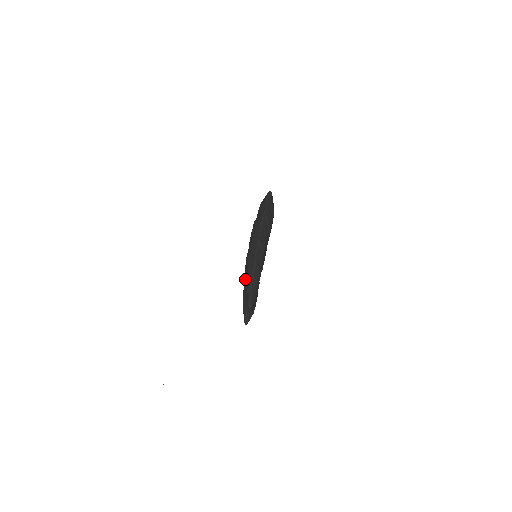
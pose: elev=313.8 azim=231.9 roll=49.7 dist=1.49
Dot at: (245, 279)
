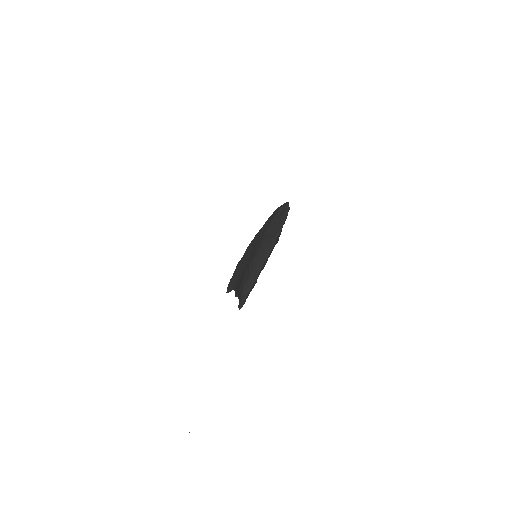
Dot at: (243, 283)
